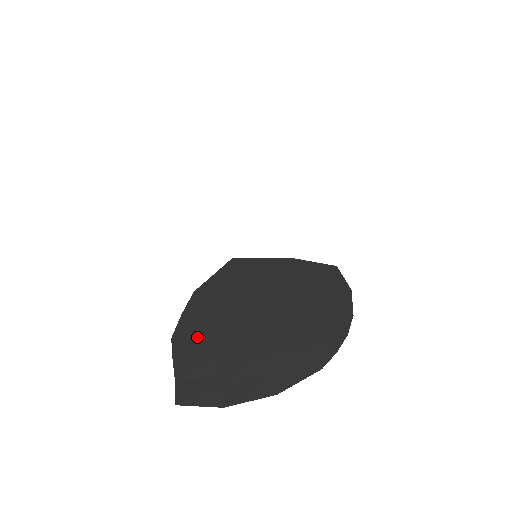
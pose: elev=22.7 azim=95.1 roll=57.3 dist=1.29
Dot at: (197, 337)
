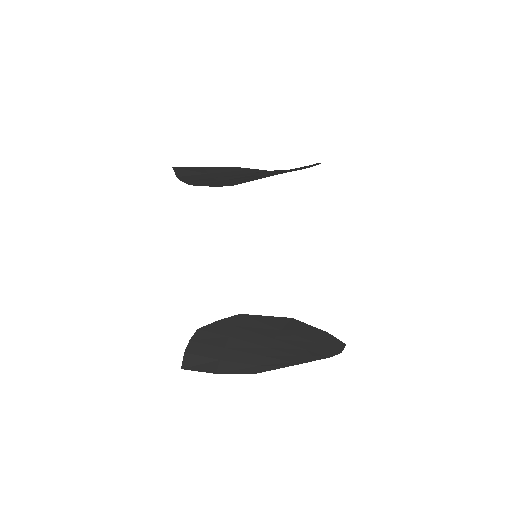
Dot at: (221, 335)
